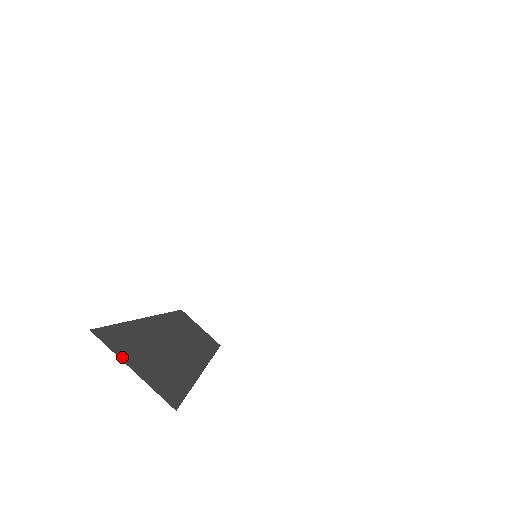
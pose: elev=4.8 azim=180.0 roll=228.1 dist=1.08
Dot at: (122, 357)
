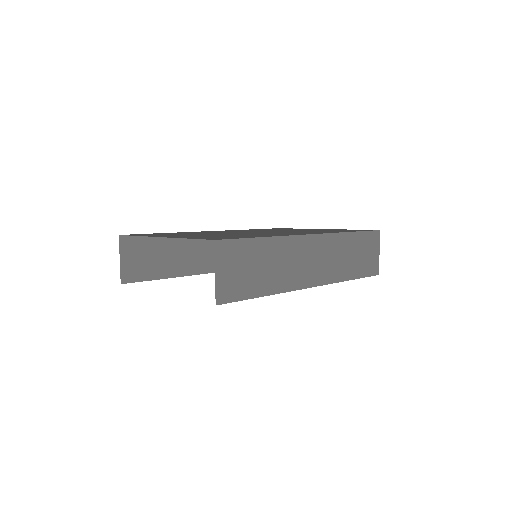
Dot at: (122, 252)
